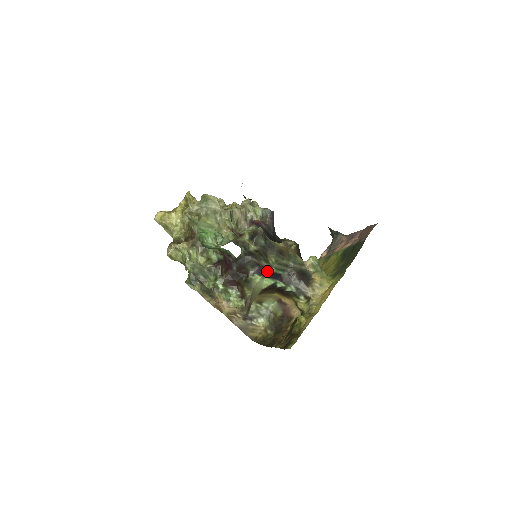
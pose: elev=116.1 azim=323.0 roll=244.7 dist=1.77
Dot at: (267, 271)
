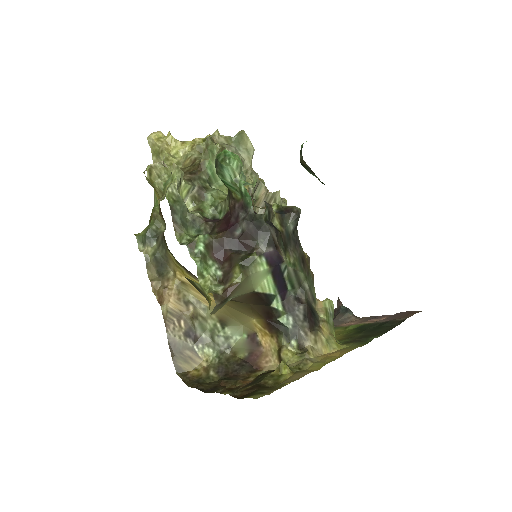
Dot at: (279, 266)
